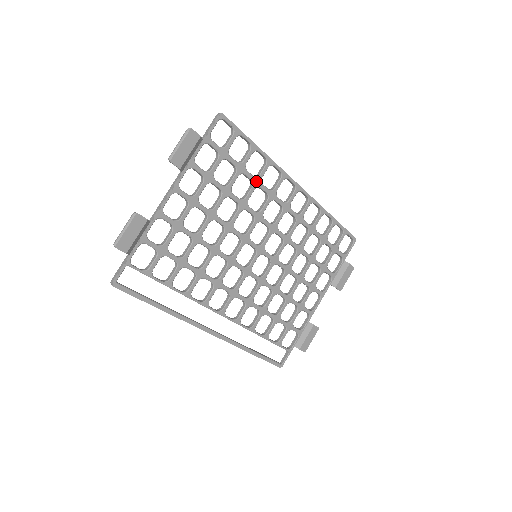
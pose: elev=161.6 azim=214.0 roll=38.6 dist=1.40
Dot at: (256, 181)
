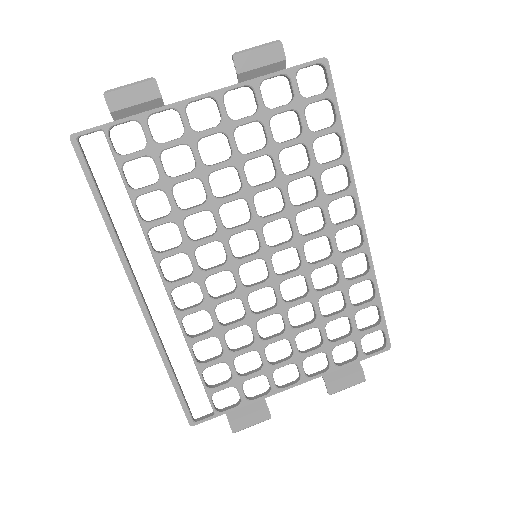
Dot at: (315, 168)
